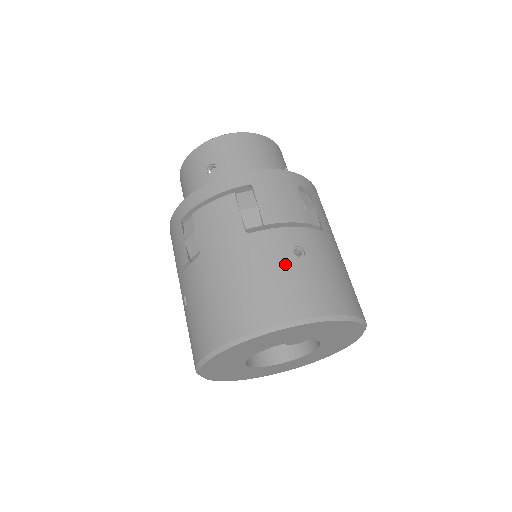
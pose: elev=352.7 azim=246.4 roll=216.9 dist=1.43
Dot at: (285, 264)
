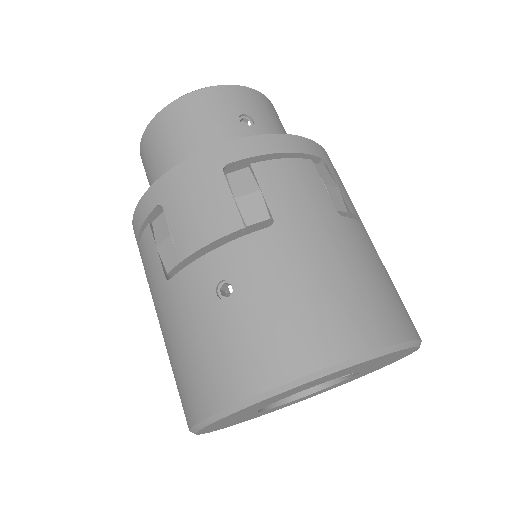
Dot at: (382, 267)
